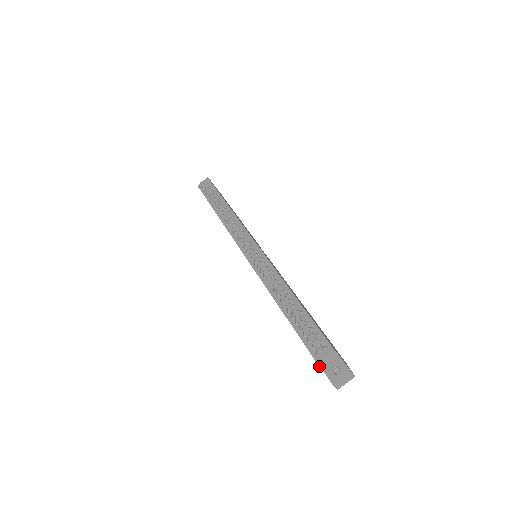
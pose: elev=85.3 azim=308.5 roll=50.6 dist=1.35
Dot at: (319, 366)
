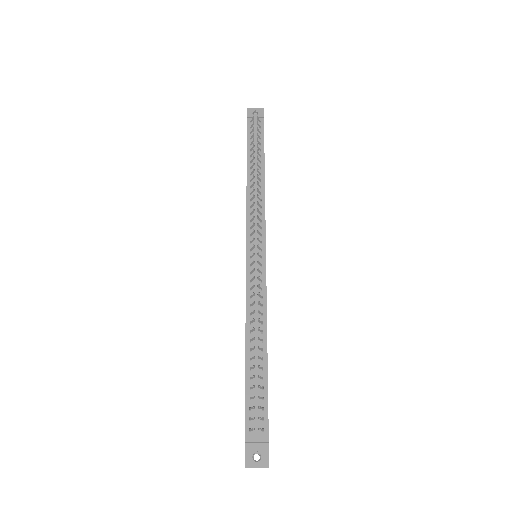
Dot at: (245, 442)
